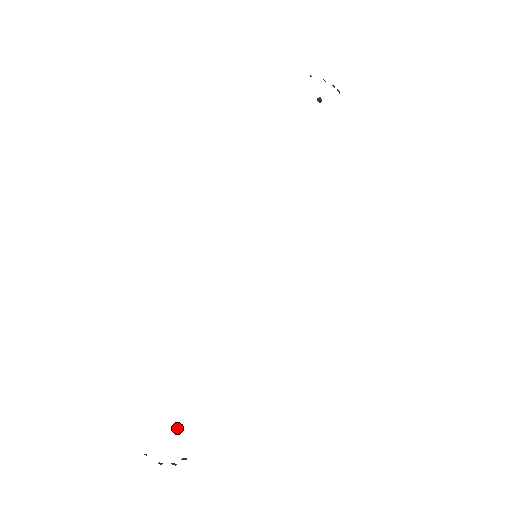
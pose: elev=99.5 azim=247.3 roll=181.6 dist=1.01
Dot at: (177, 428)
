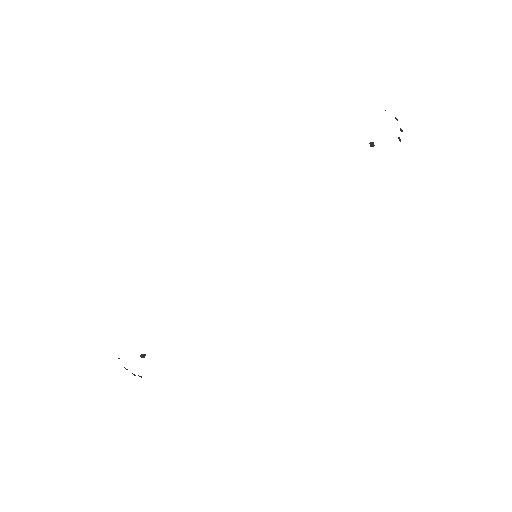
Dot at: (140, 356)
